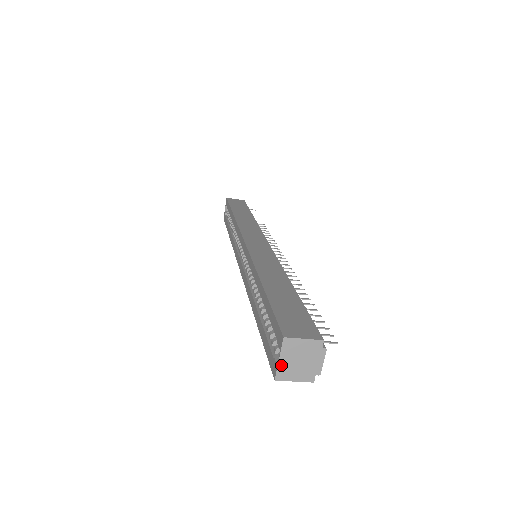
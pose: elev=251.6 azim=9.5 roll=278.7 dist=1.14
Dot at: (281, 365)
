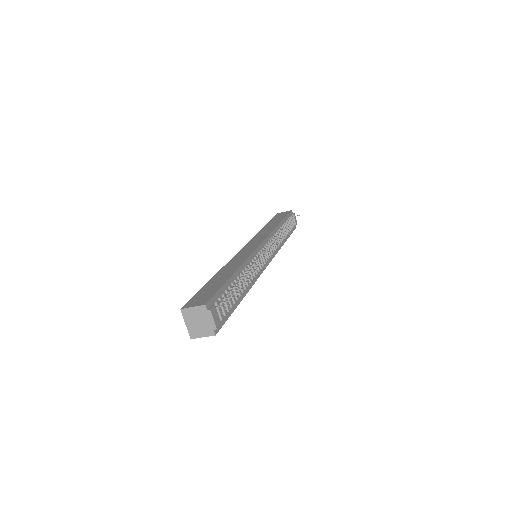
Dot at: (189, 328)
